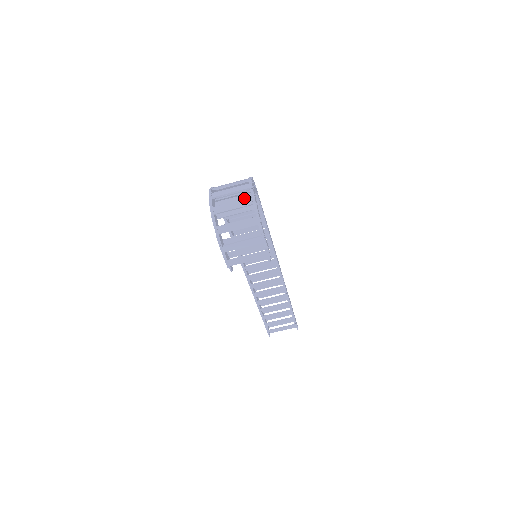
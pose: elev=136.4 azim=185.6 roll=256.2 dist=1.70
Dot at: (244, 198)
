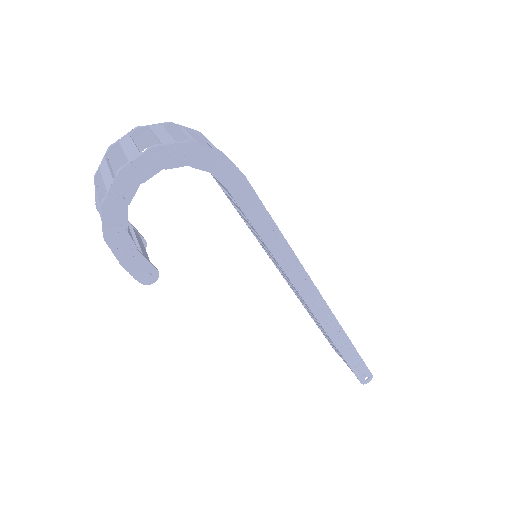
Dot at: occluded
